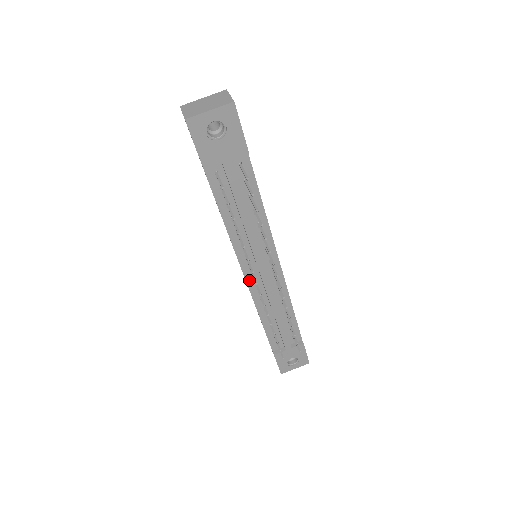
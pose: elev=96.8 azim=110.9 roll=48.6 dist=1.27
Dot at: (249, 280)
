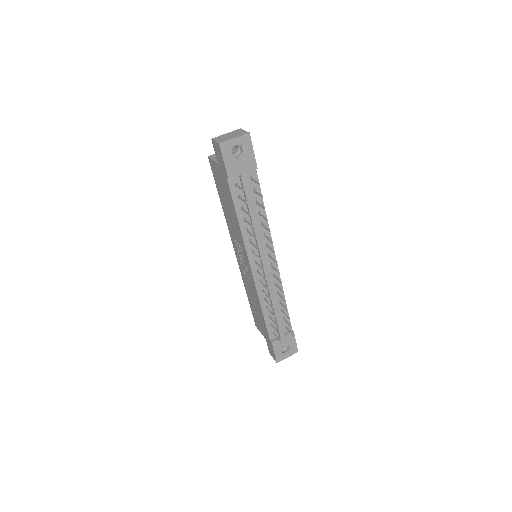
Dot at: (254, 271)
